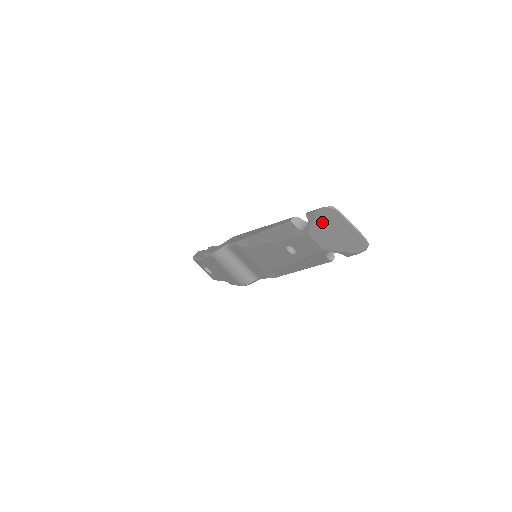
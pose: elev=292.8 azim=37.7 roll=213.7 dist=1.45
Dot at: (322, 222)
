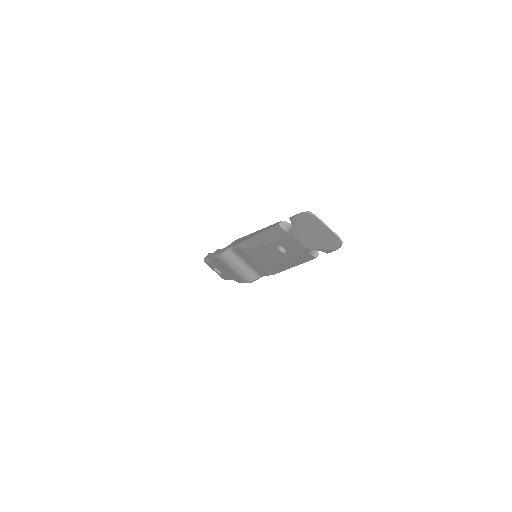
Dot at: (303, 225)
